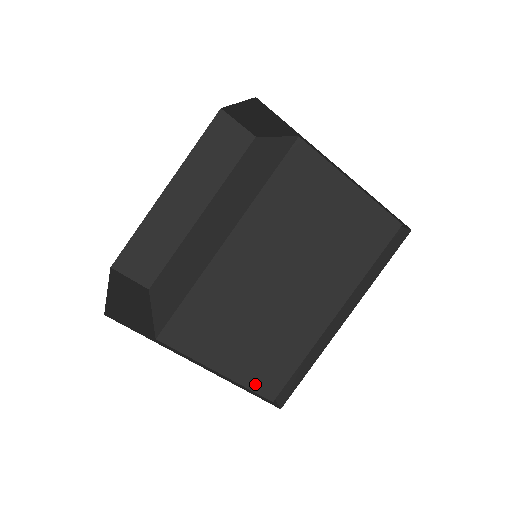
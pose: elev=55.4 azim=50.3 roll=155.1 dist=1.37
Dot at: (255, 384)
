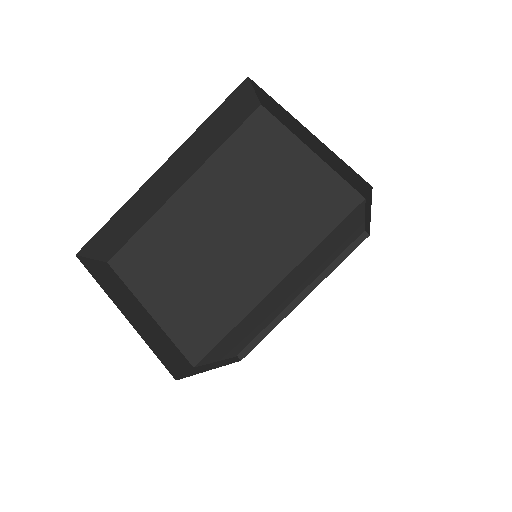
Dot at: (233, 354)
